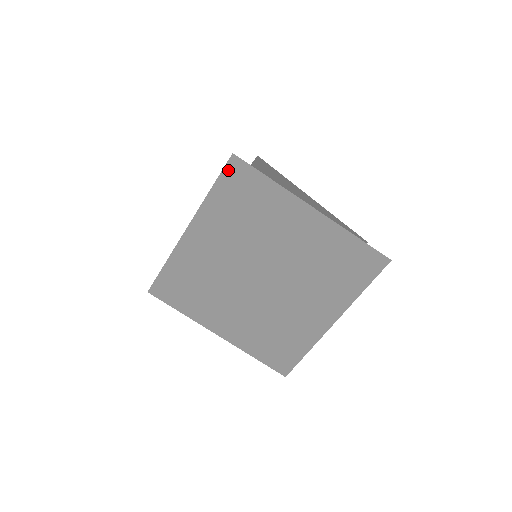
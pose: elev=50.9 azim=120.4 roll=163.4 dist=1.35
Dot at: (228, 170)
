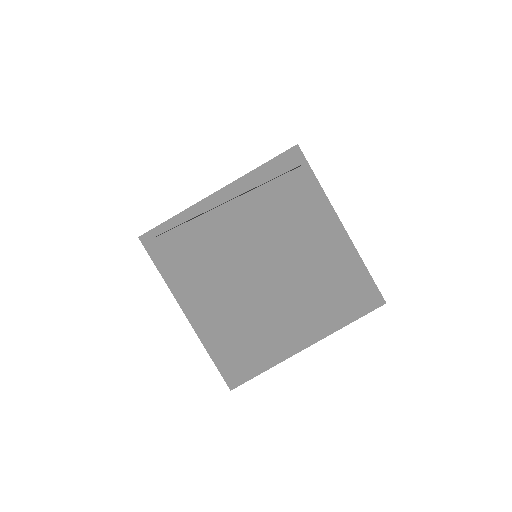
Dot at: (286, 156)
